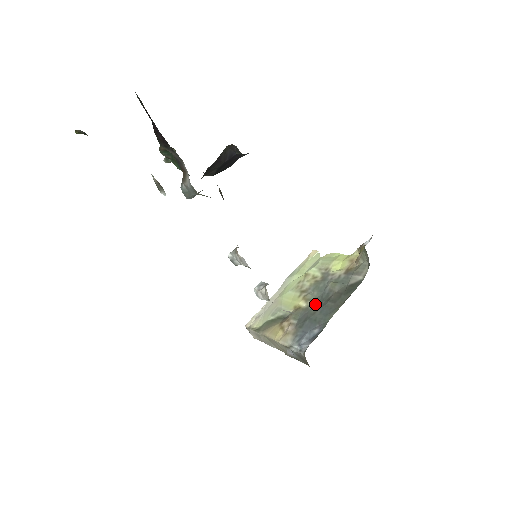
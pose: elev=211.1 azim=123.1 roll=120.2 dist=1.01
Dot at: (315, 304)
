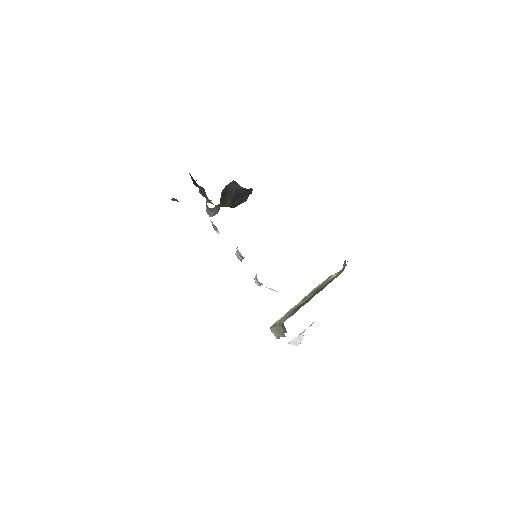
Dot at: occluded
